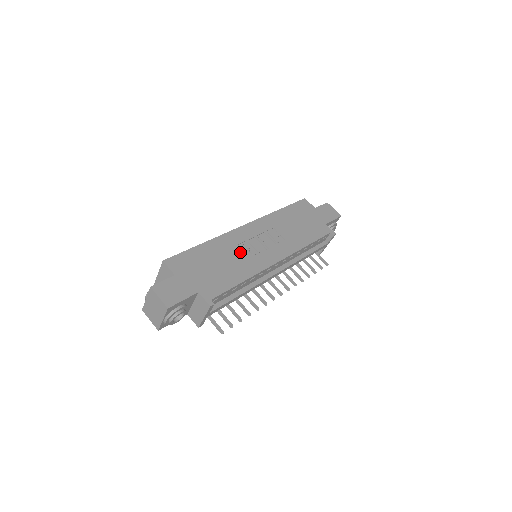
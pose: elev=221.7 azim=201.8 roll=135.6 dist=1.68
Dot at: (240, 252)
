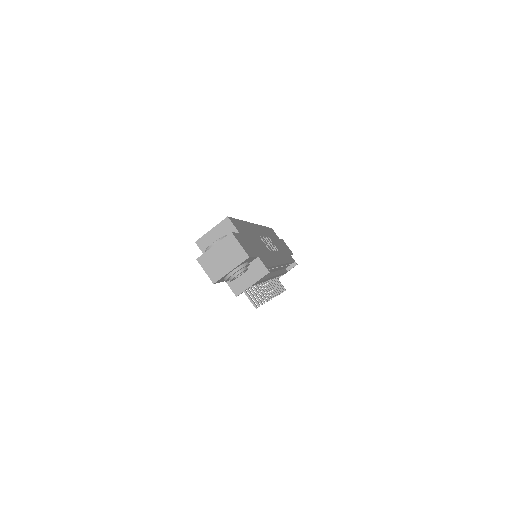
Dot at: (263, 242)
